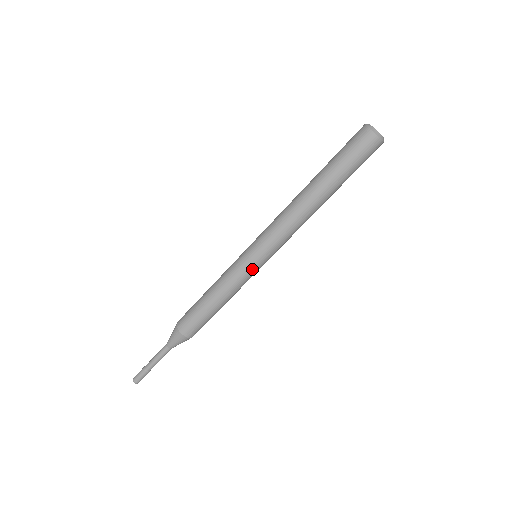
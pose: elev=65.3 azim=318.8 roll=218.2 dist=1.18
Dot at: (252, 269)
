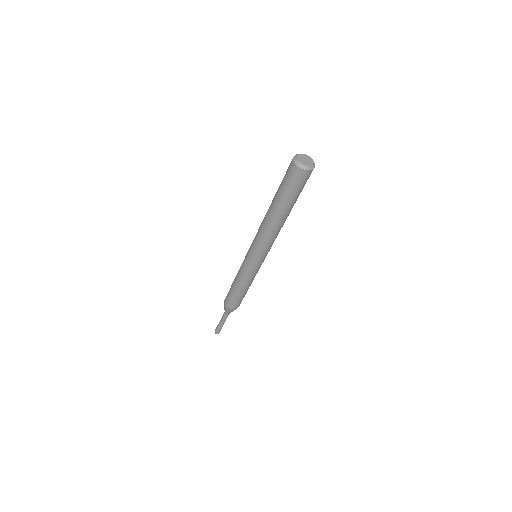
Dot at: (248, 265)
